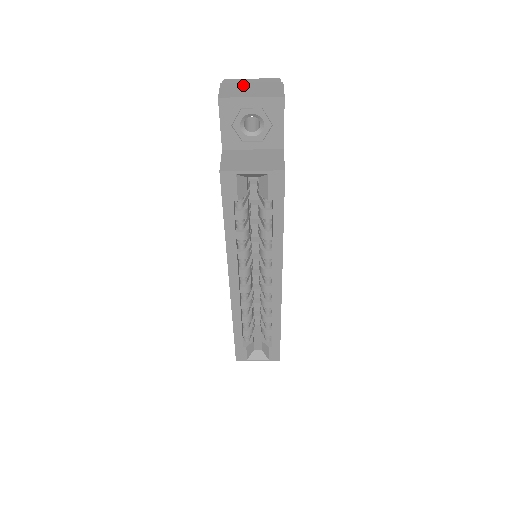
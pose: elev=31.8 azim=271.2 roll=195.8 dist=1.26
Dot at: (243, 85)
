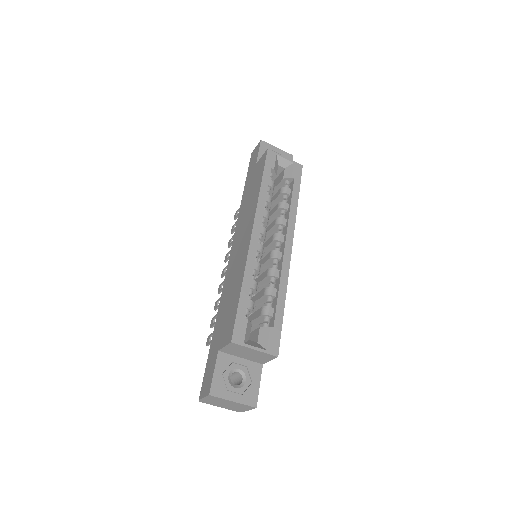
Dot at: occluded
